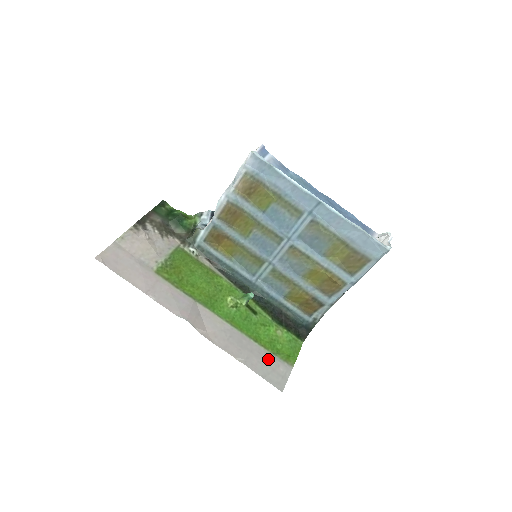
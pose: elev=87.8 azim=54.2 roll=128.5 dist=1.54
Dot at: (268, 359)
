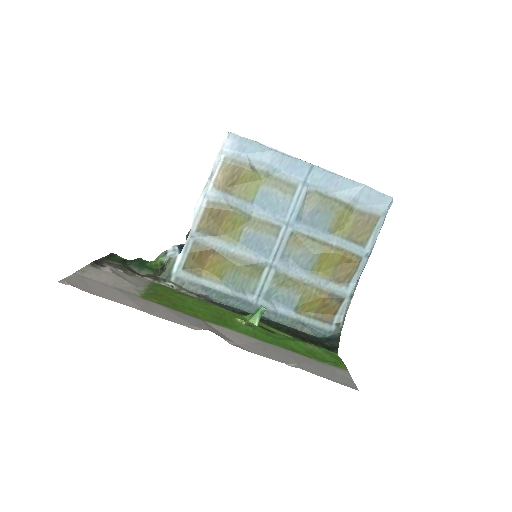
Dot at: (319, 365)
